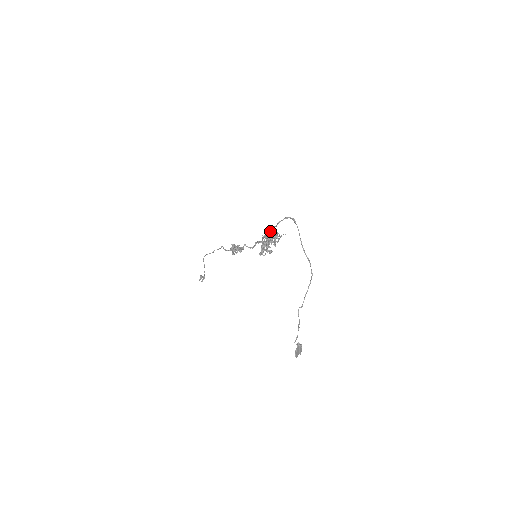
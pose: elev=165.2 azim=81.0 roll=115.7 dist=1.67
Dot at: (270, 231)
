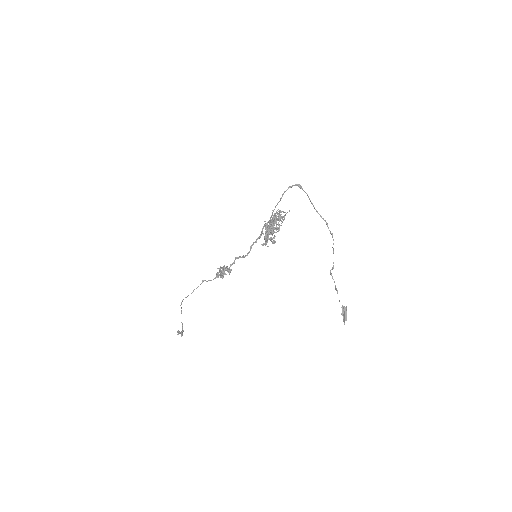
Dot at: occluded
